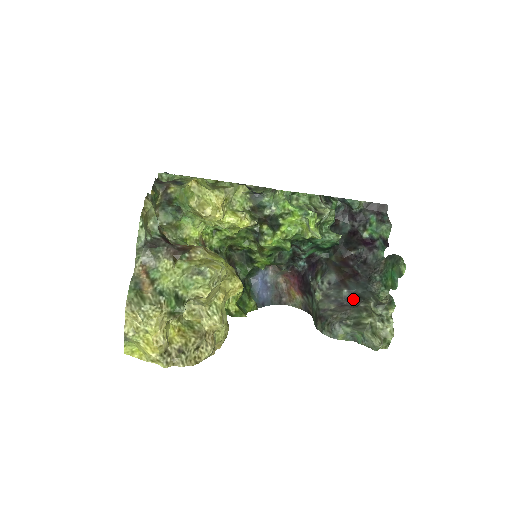
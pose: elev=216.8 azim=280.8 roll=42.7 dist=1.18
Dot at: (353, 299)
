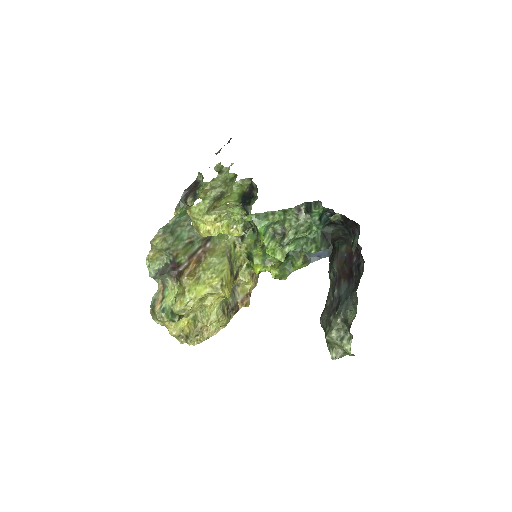
Dot at: (337, 303)
